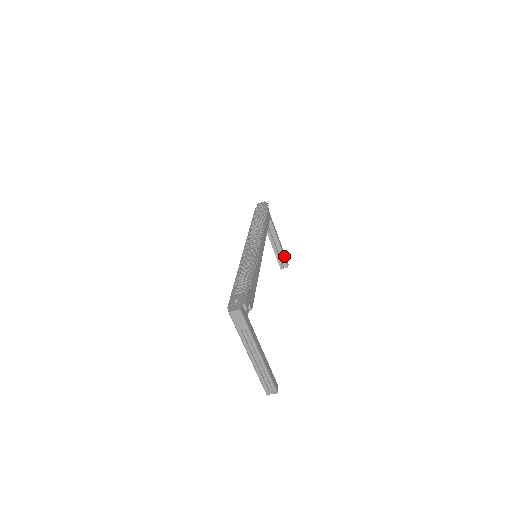
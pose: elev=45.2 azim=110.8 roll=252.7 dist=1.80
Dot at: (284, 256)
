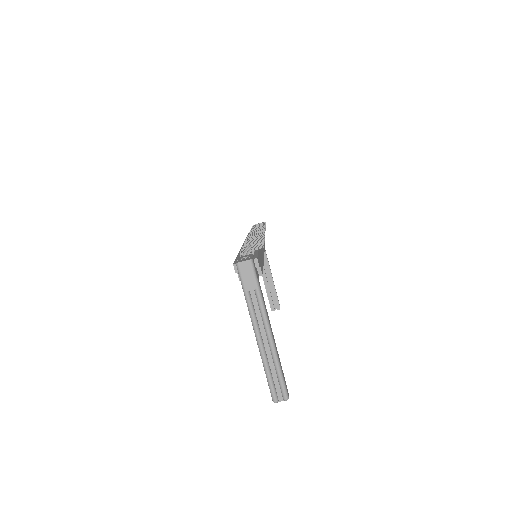
Dot at: (276, 294)
